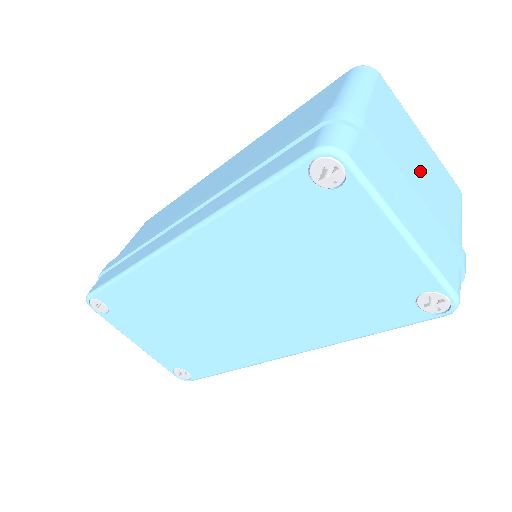
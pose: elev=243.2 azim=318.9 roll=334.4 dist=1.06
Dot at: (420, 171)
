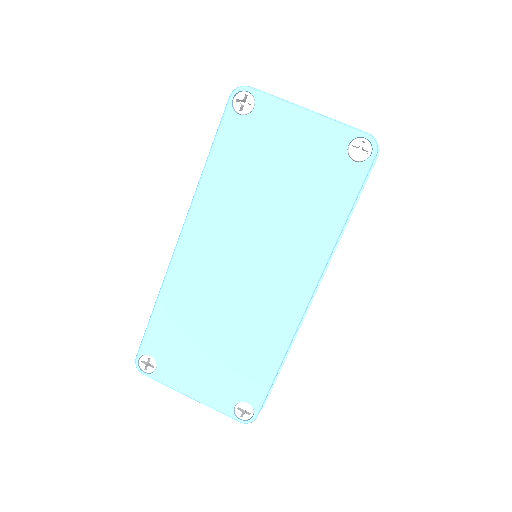
Dot at: occluded
